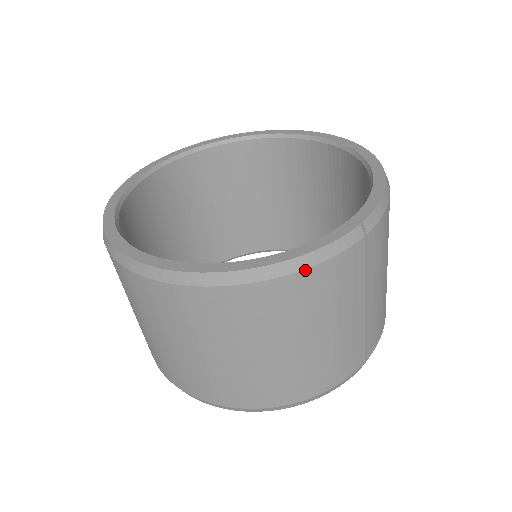
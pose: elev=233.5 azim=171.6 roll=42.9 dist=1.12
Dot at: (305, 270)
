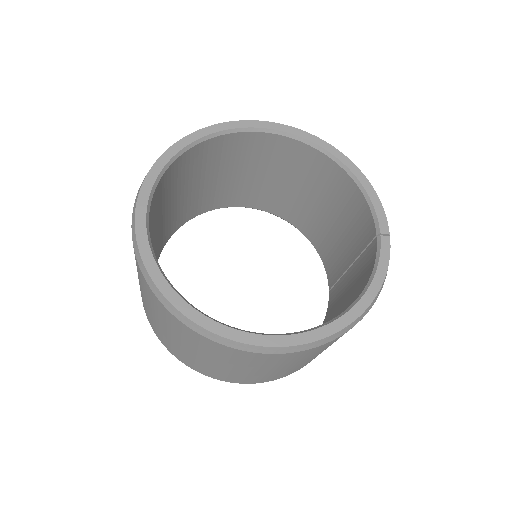
Dot at: (381, 289)
